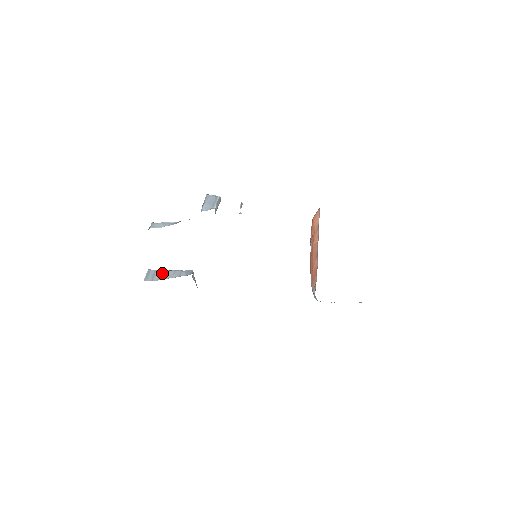
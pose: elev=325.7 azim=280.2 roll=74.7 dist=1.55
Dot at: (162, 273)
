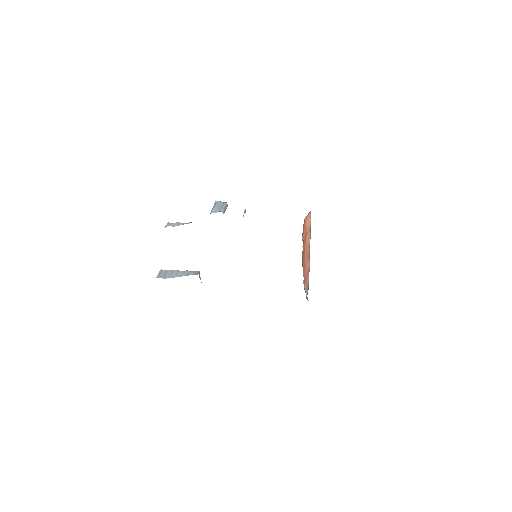
Dot at: (173, 272)
